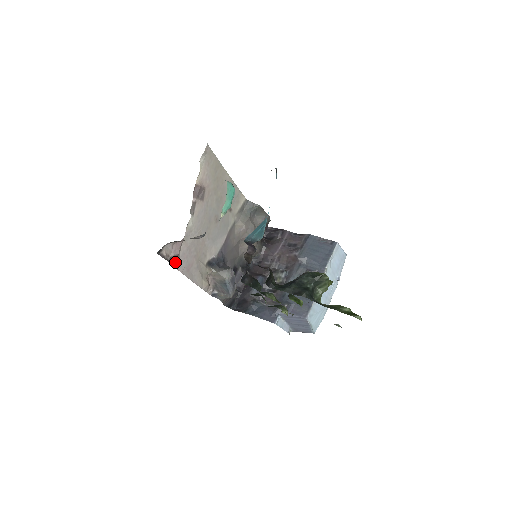
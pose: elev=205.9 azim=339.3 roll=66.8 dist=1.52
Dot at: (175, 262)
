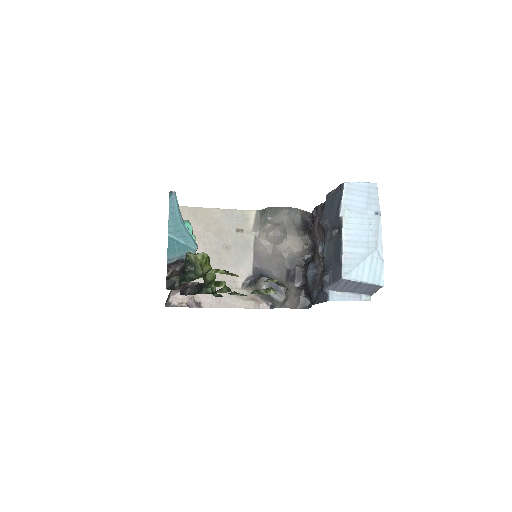
Dot at: (194, 304)
